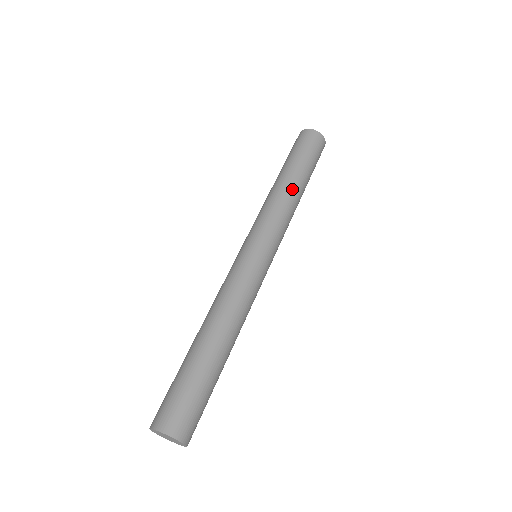
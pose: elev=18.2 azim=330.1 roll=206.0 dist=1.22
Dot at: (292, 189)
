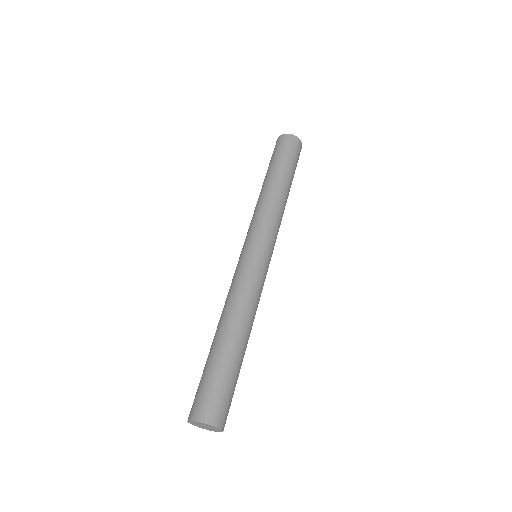
Dot at: (286, 197)
